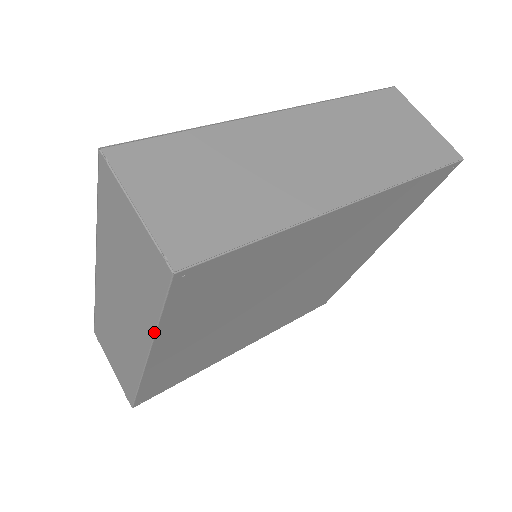
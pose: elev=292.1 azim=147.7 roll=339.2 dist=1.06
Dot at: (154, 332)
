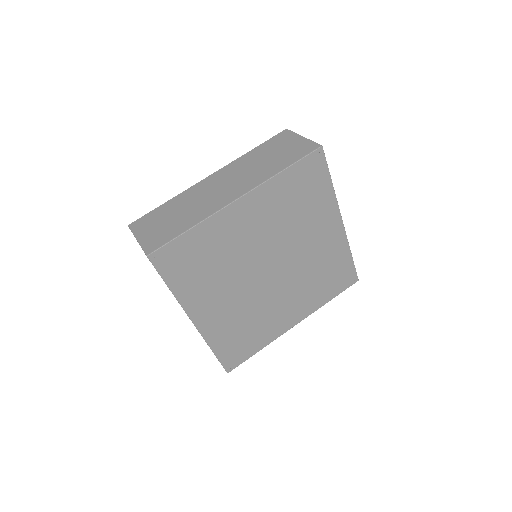
Dot at: occluded
